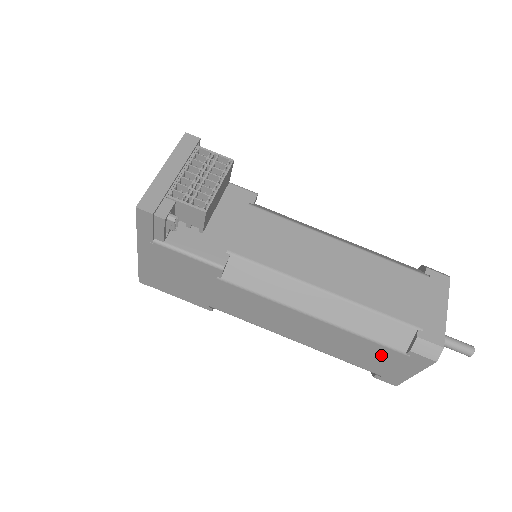
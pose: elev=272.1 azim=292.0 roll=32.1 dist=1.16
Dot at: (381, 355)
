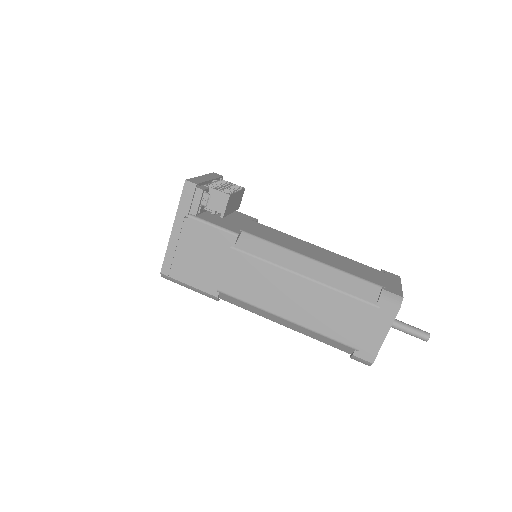
Dot at: (357, 315)
